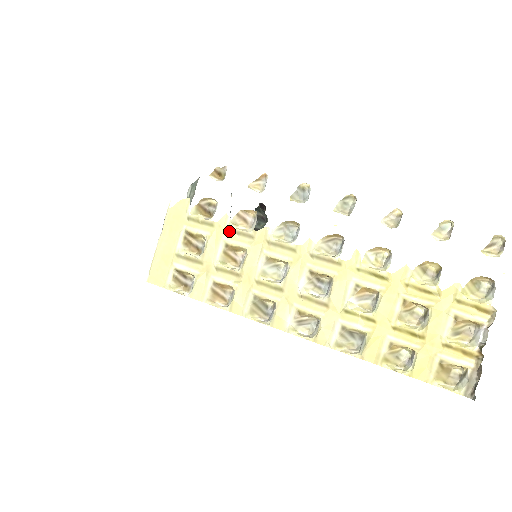
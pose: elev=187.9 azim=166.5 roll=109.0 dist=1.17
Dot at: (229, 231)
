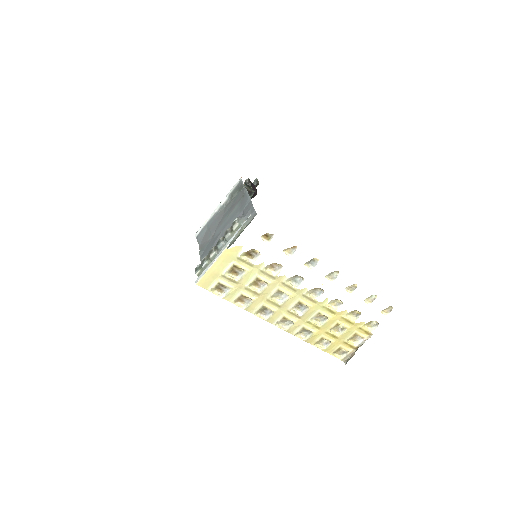
Dot at: (261, 271)
